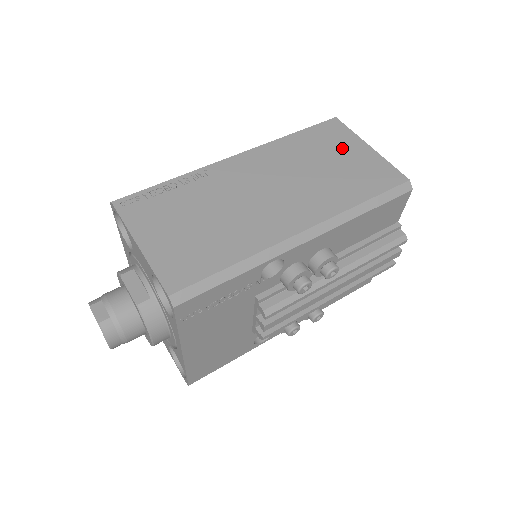
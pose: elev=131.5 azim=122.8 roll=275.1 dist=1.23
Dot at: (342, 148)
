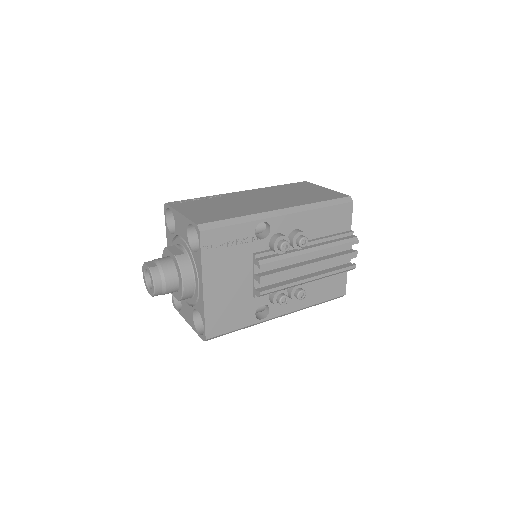
Dot at: (308, 189)
